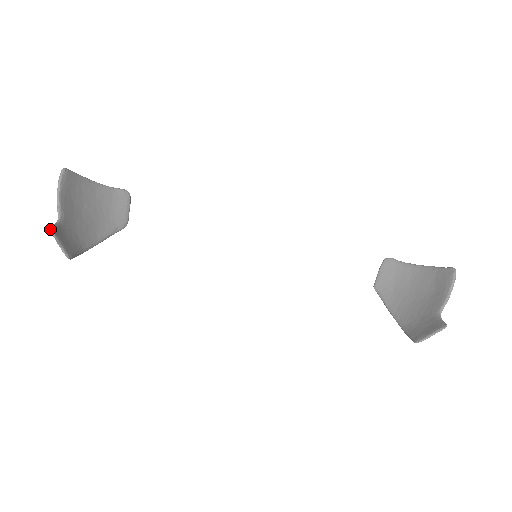
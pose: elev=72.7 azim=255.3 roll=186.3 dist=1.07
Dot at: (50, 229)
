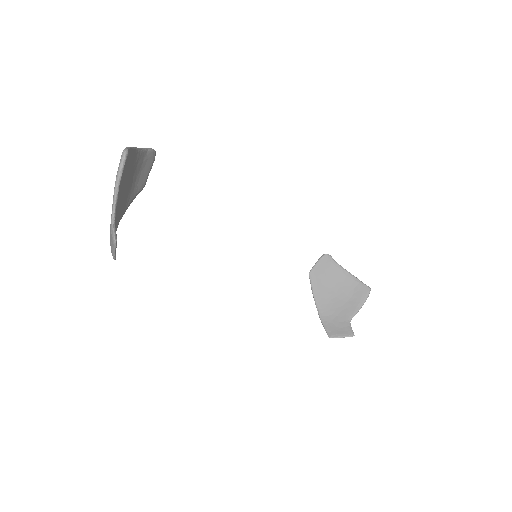
Dot at: (115, 242)
